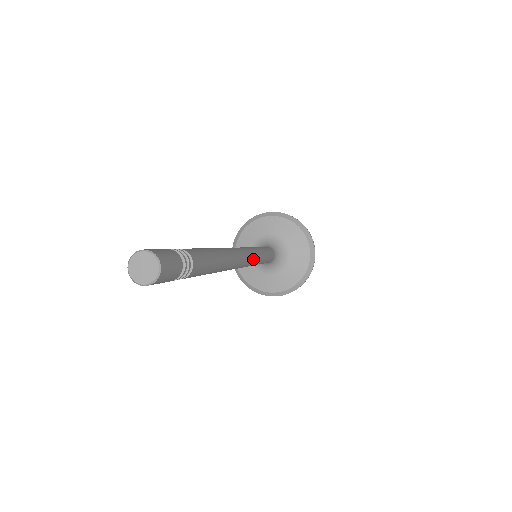
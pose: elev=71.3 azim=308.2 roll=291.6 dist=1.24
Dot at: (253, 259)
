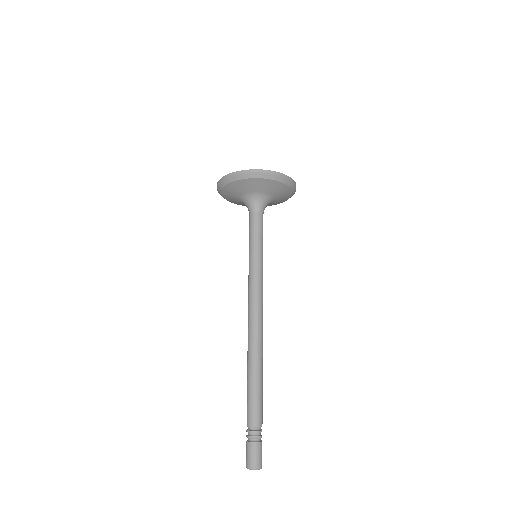
Dot at: occluded
